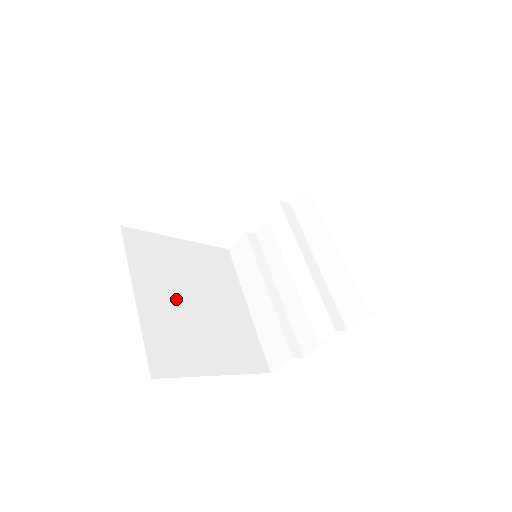
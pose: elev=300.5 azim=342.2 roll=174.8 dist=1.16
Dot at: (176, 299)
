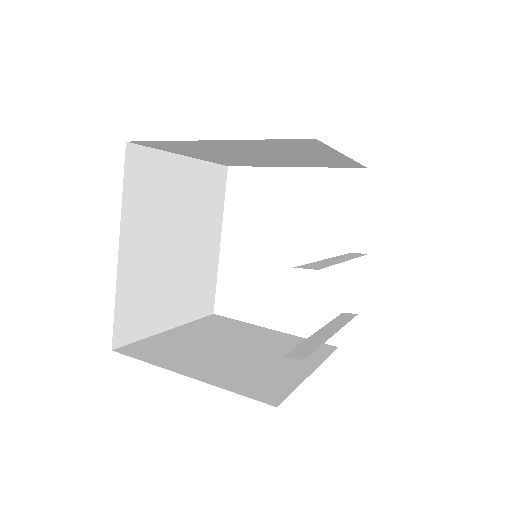
Dot at: (212, 341)
